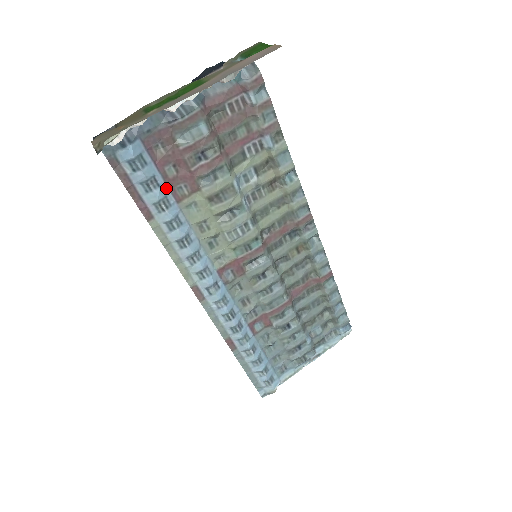
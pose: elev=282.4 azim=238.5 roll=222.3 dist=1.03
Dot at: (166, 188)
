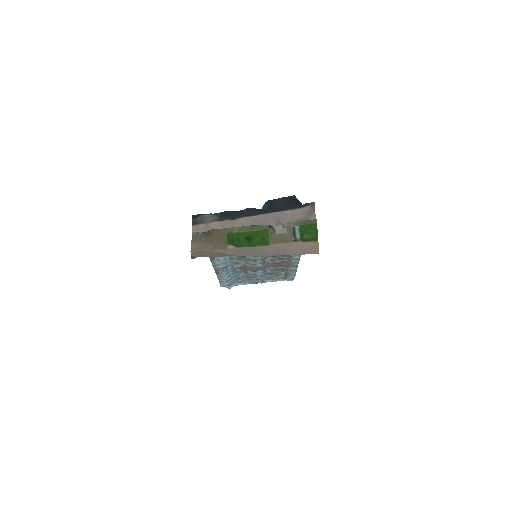
Dot at: occluded
